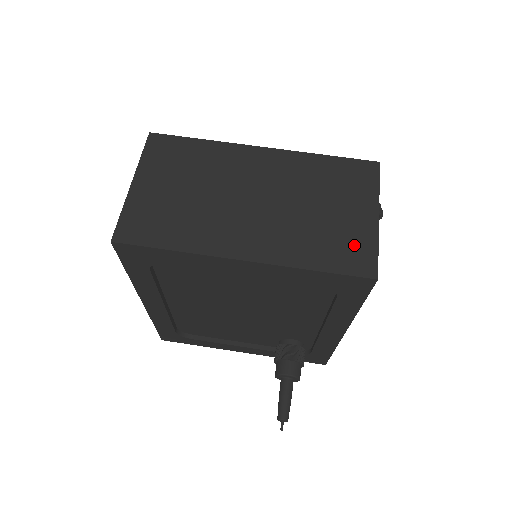
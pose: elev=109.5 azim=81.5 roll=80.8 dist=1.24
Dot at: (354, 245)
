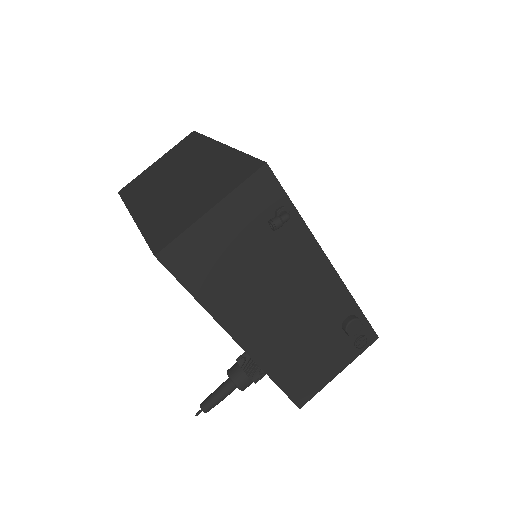
Dot at: (175, 226)
